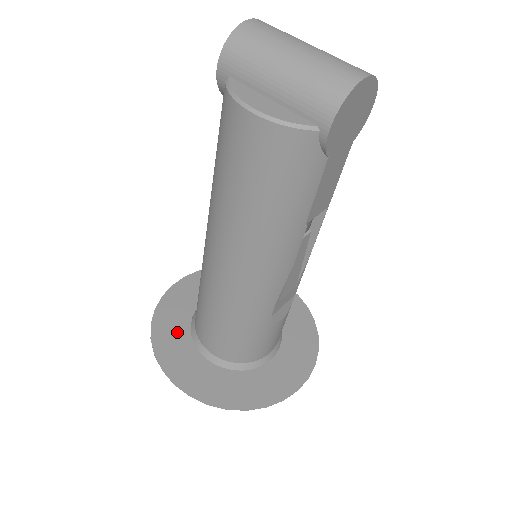
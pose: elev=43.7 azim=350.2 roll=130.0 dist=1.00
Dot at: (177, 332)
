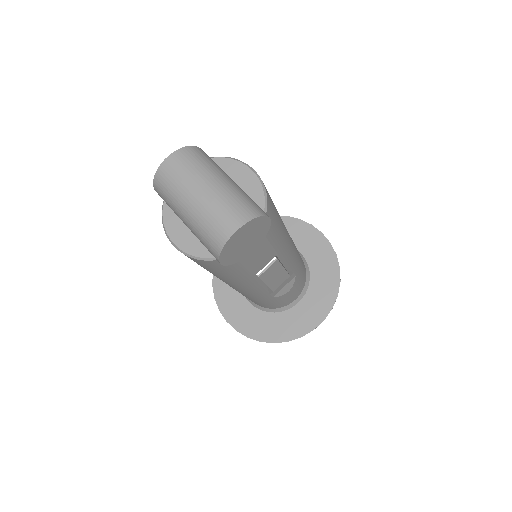
Dot at: occluded
